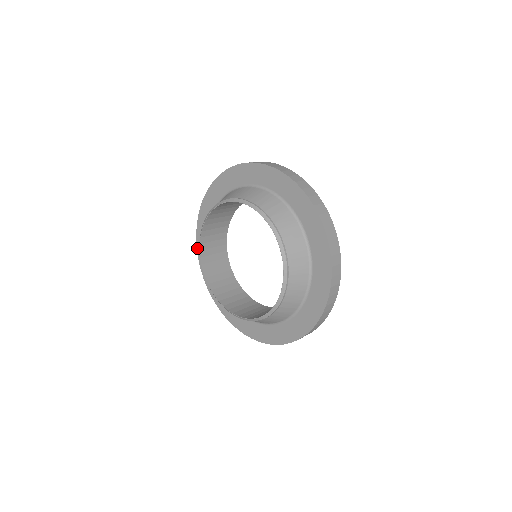
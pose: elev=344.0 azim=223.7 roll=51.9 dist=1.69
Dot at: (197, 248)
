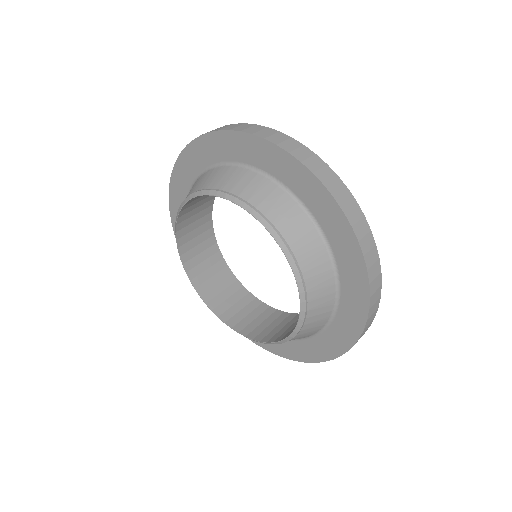
Dot at: occluded
